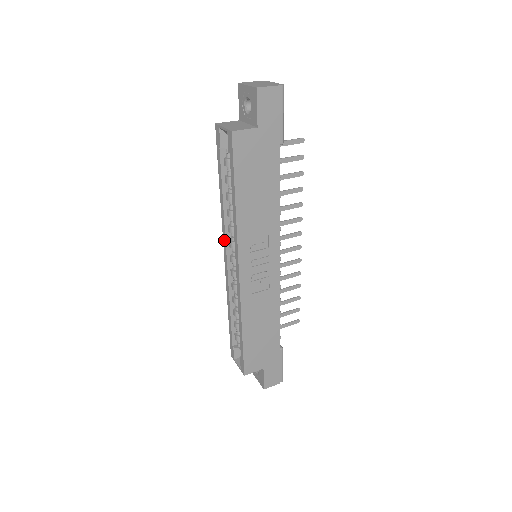
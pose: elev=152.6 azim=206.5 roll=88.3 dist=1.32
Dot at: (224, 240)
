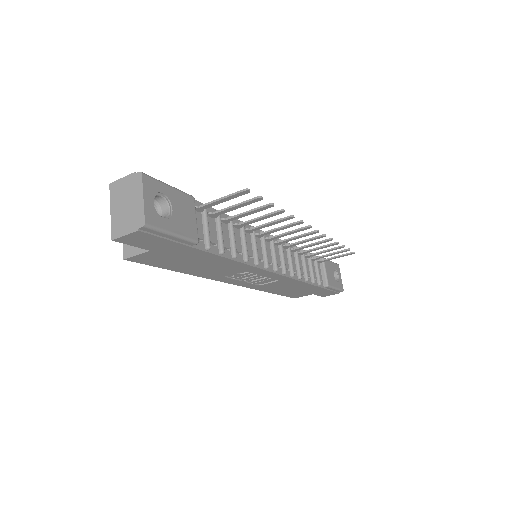
Dot at: occluded
